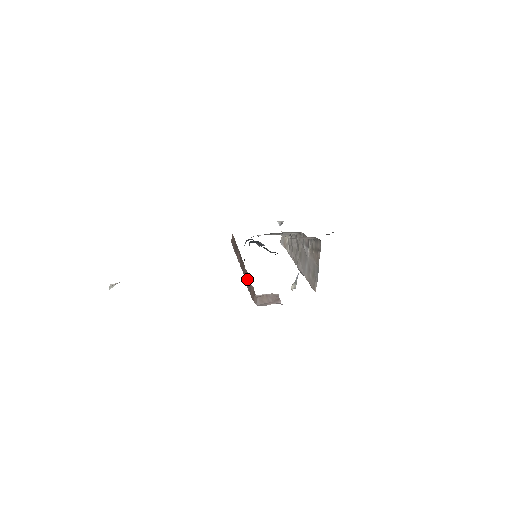
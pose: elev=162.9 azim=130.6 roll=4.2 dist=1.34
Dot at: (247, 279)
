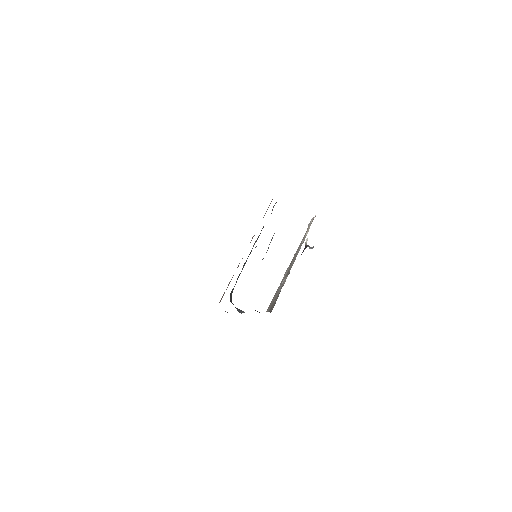
Dot at: occluded
